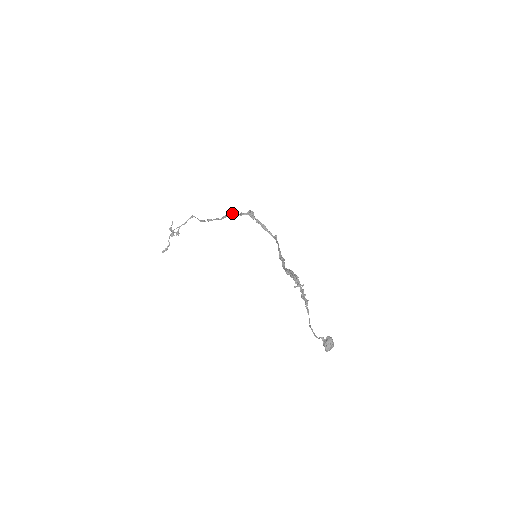
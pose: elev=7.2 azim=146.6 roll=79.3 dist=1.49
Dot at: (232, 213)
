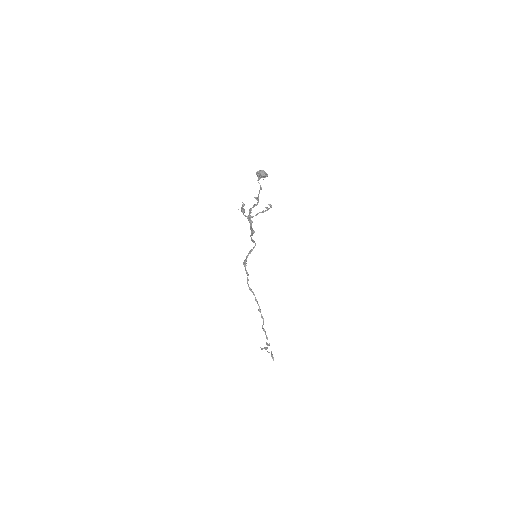
Dot at: (247, 283)
